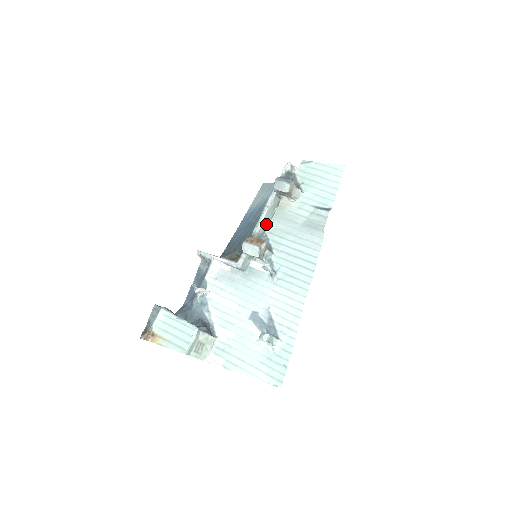
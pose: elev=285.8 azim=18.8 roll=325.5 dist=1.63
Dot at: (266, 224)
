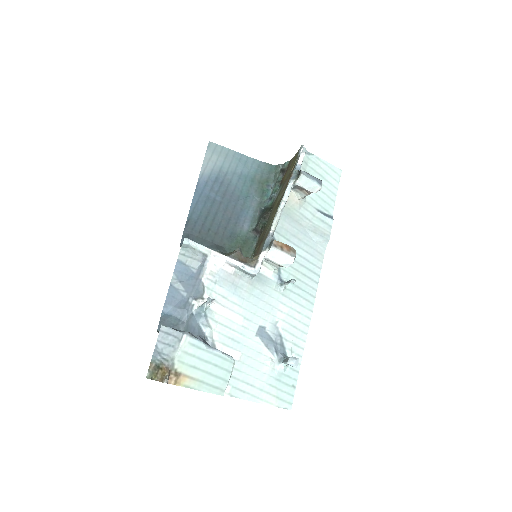
Dot at: occluded
